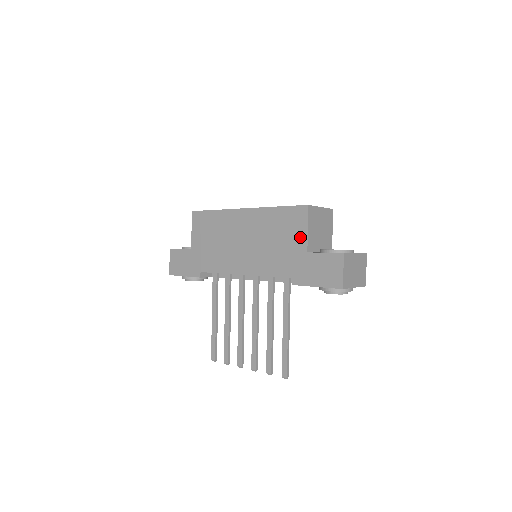
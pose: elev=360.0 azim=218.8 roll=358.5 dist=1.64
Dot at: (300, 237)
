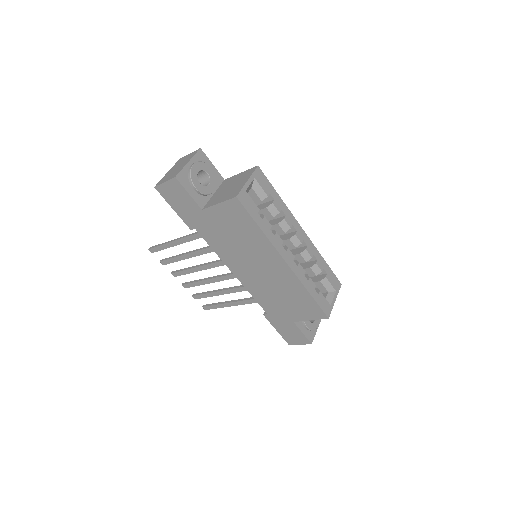
Dot at: (300, 316)
